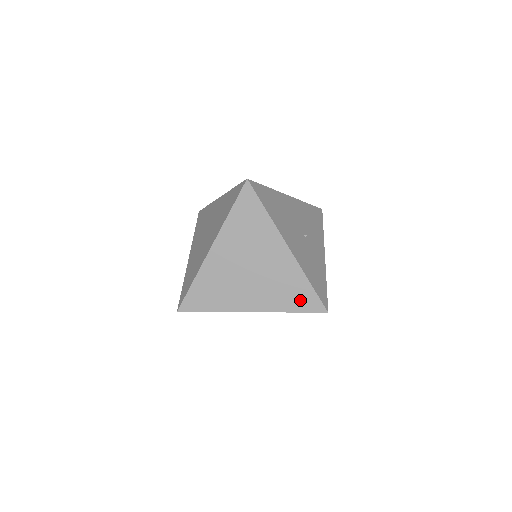
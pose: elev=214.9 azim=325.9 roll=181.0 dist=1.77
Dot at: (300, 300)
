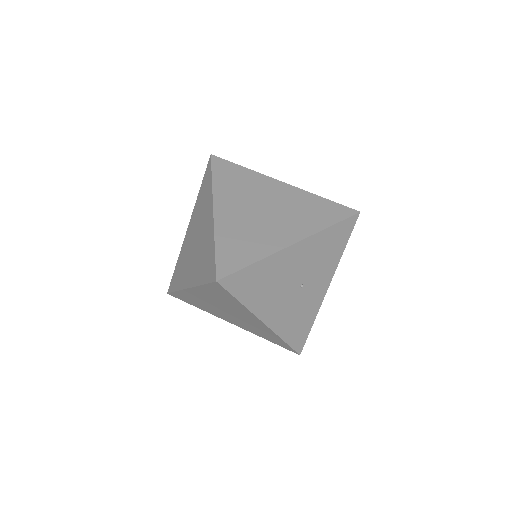
Dot at: (275, 341)
